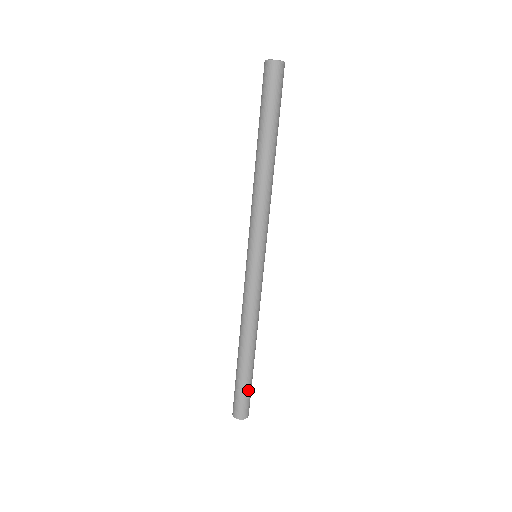
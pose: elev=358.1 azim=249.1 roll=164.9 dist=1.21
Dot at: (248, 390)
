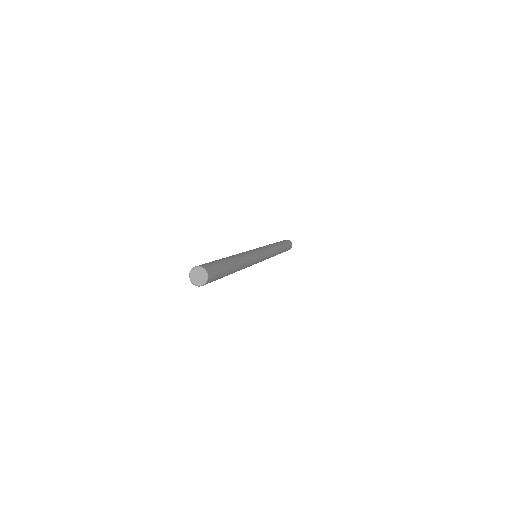
Dot at: occluded
